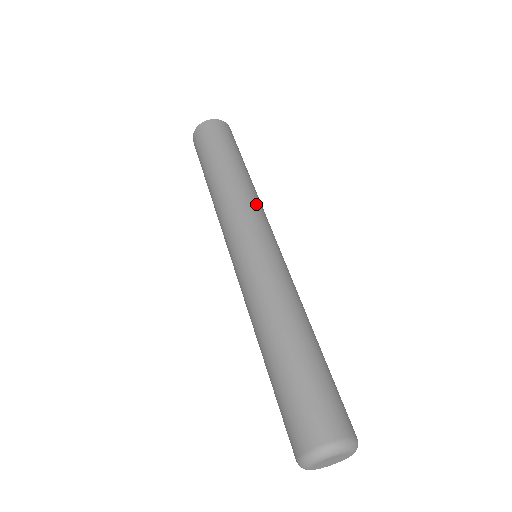
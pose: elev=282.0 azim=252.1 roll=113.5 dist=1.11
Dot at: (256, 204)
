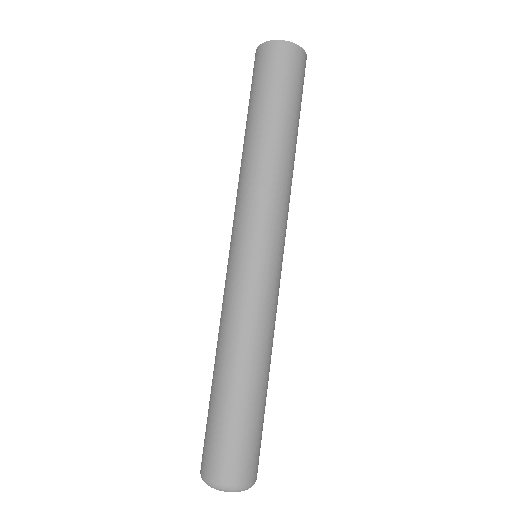
Dot at: (283, 200)
